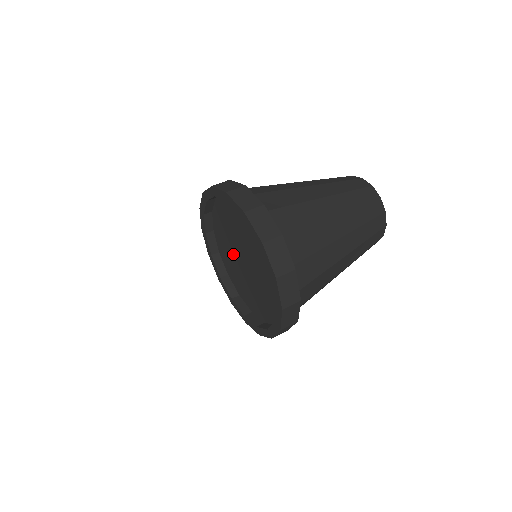
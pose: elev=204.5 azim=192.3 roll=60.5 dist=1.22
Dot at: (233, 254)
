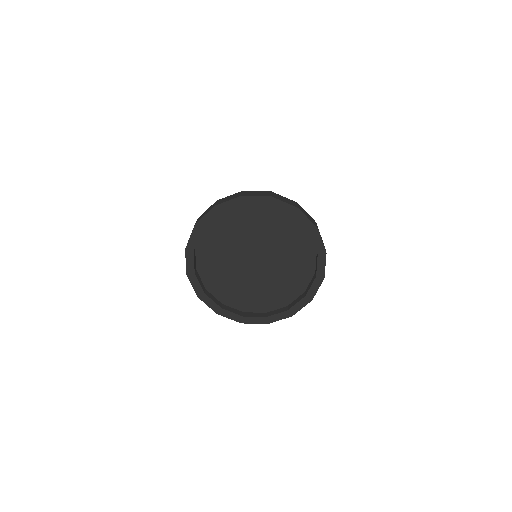
Dot at: (240, 276)
